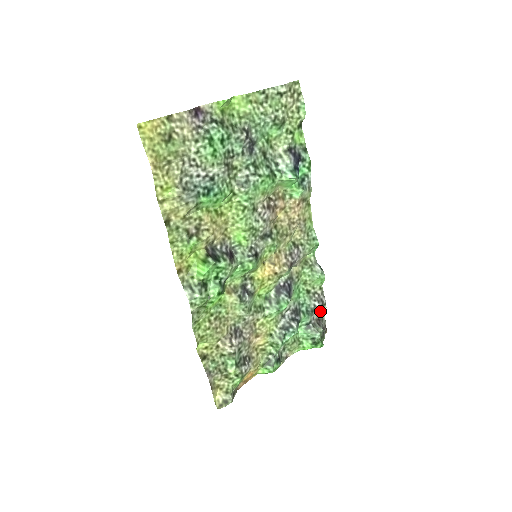
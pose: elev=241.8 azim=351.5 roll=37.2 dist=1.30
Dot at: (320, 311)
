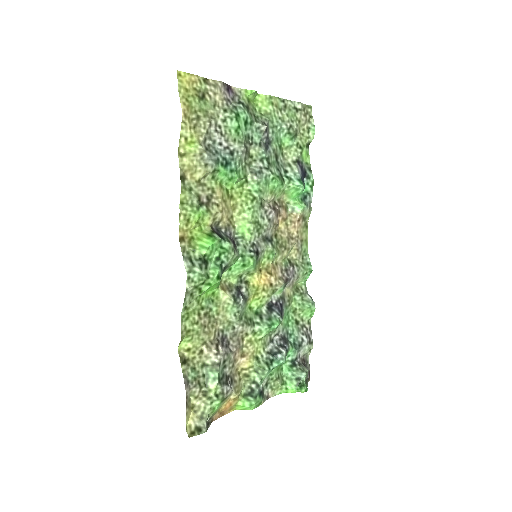
Dot at: (307, 349)
